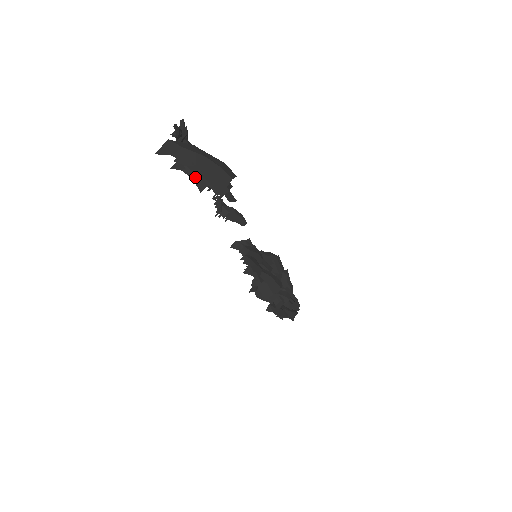
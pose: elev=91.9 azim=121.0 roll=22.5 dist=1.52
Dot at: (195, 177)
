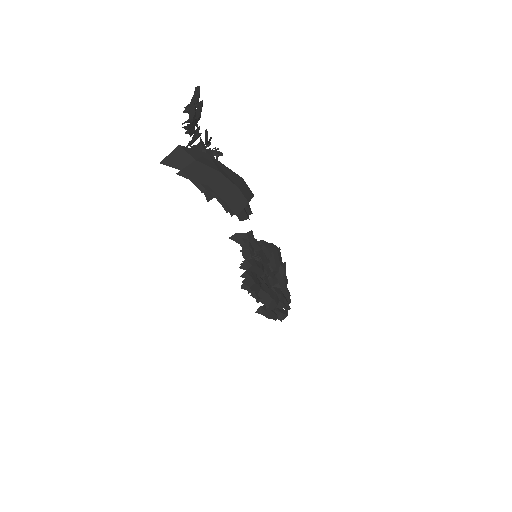
Dot at: (204, 190)
